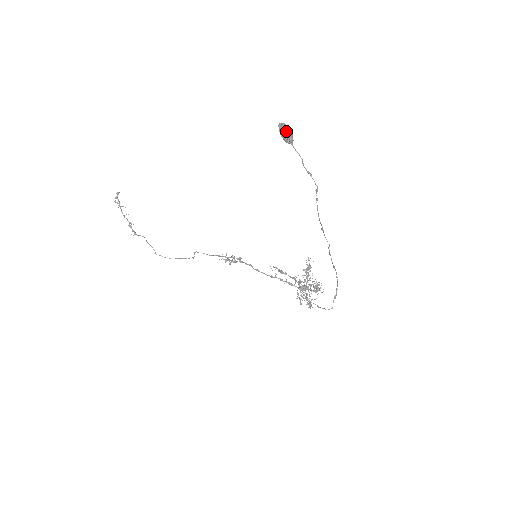
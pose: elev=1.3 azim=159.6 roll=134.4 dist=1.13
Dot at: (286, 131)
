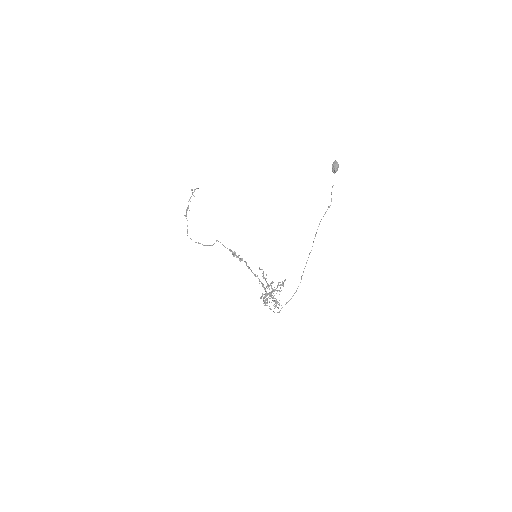
Dot at: (336, 164)
